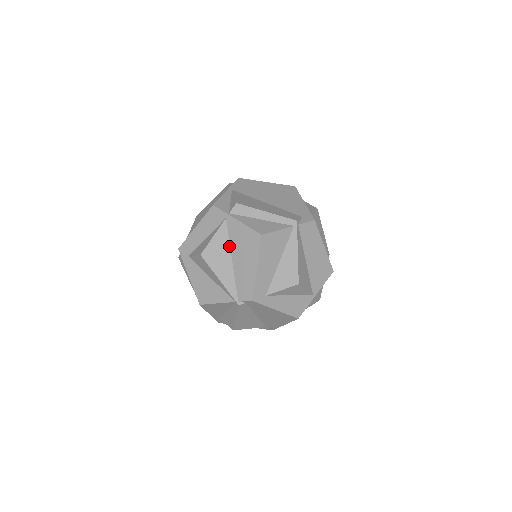
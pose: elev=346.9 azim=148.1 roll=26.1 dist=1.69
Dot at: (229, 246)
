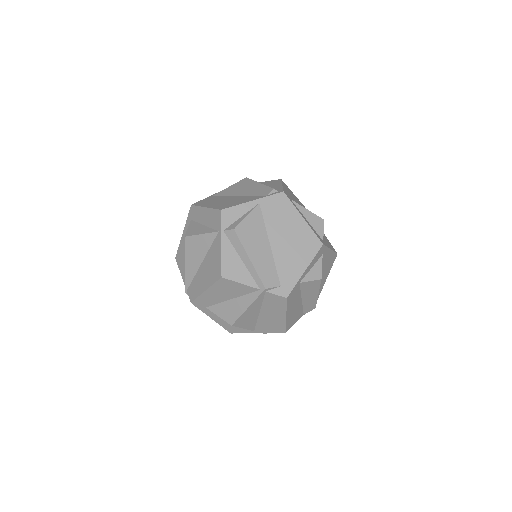
Dot at: (207, 252)
